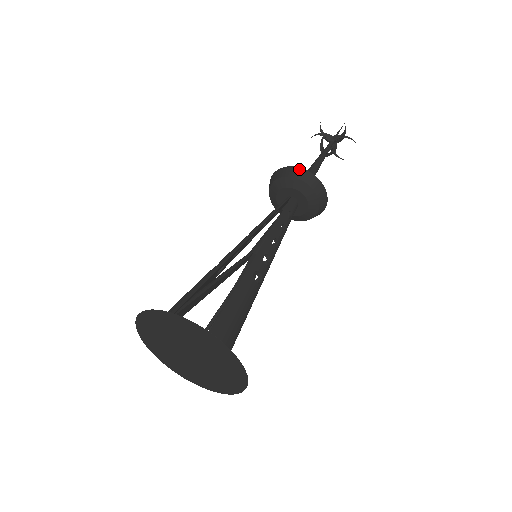
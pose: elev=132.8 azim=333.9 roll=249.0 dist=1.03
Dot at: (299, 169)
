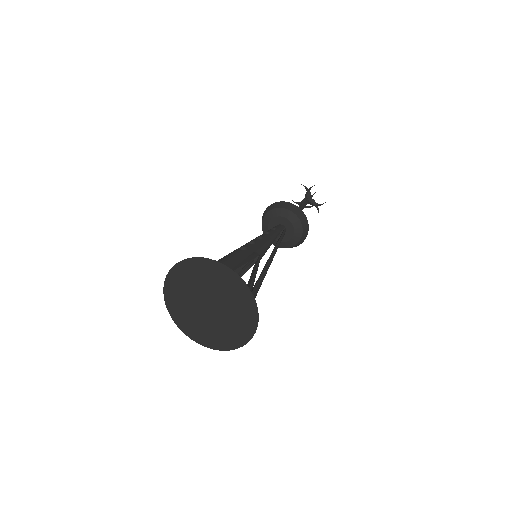
Dot at: (266, 210)
